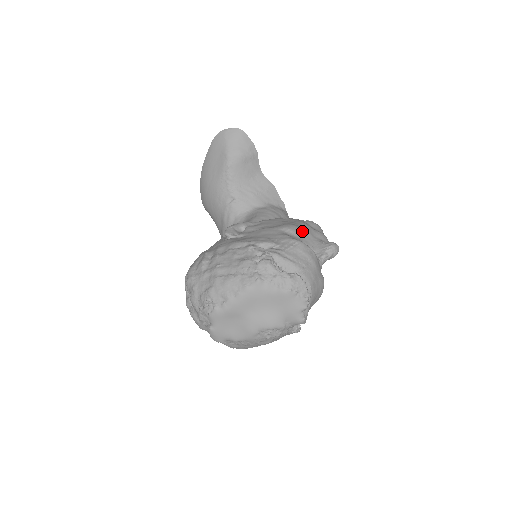
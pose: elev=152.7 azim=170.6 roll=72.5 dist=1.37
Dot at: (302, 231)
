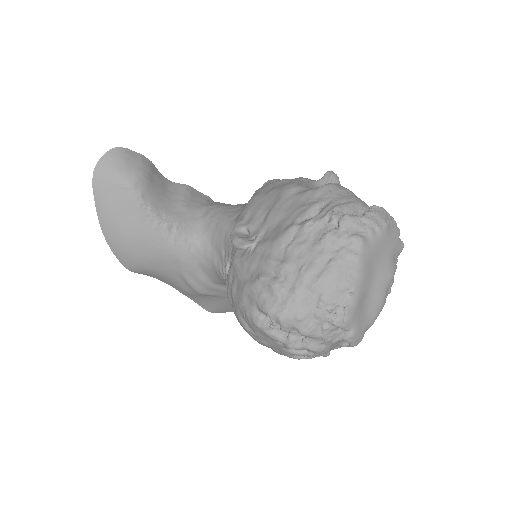
Dot at: (299, 183)
